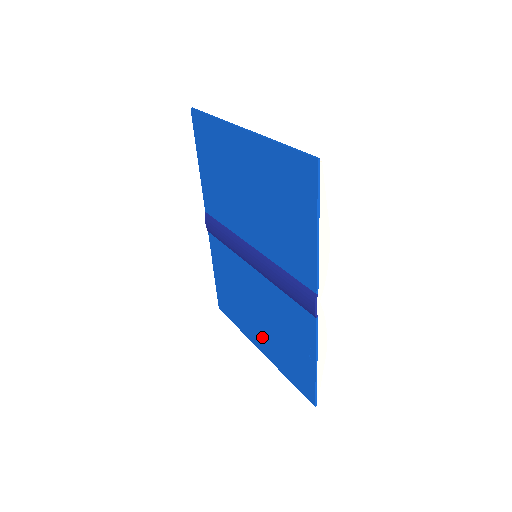
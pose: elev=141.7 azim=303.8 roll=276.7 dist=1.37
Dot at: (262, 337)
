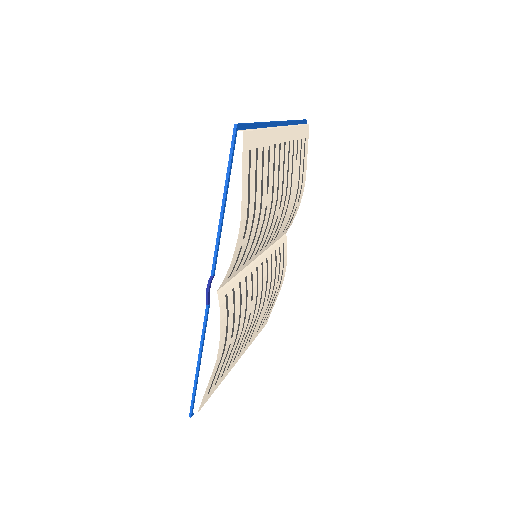
Dot at: occluded
